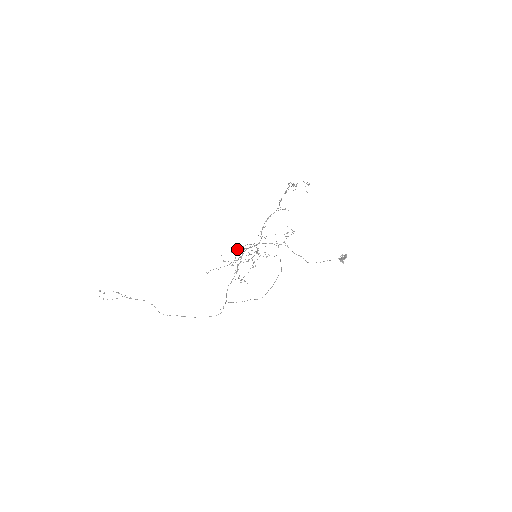
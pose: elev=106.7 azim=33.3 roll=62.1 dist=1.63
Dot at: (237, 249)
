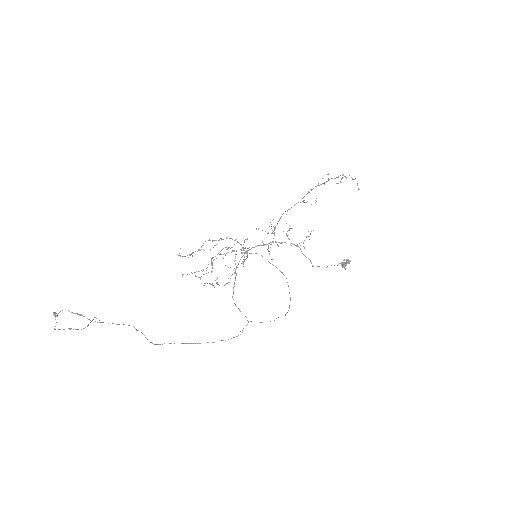
Dot at: occluded
